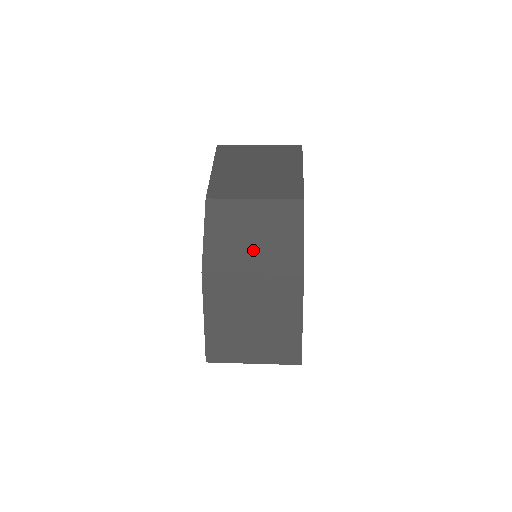
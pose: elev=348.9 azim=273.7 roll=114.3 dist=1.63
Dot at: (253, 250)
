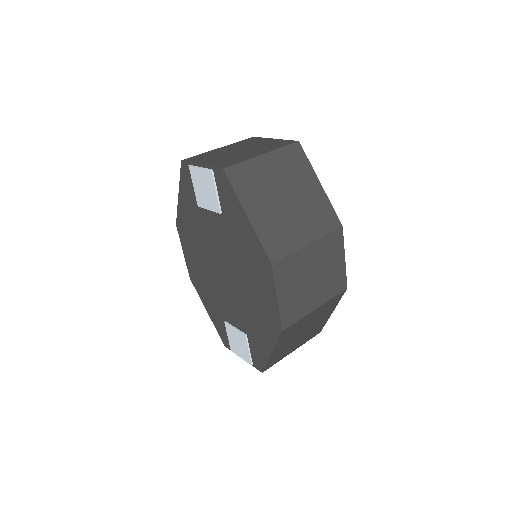
Dot at: (315, 290)
